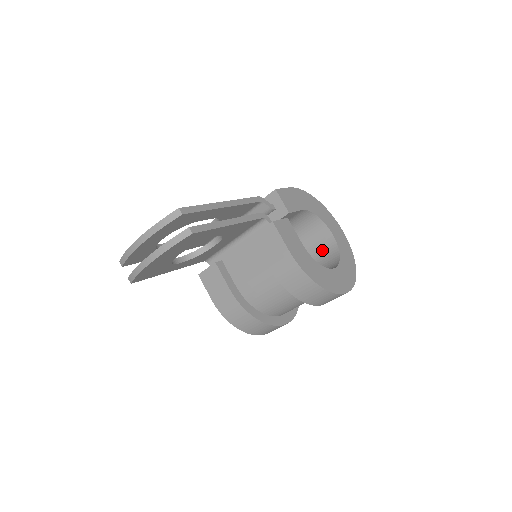
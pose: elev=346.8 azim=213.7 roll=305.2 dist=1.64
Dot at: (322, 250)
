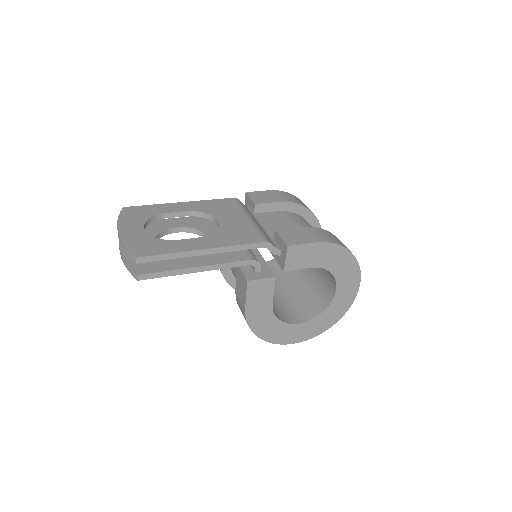
Dot at: (324, 288)
